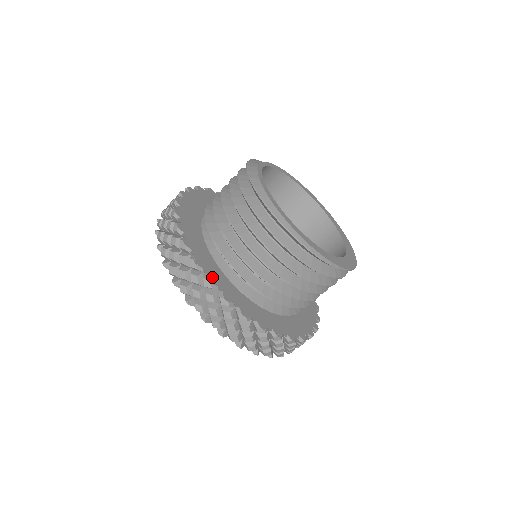
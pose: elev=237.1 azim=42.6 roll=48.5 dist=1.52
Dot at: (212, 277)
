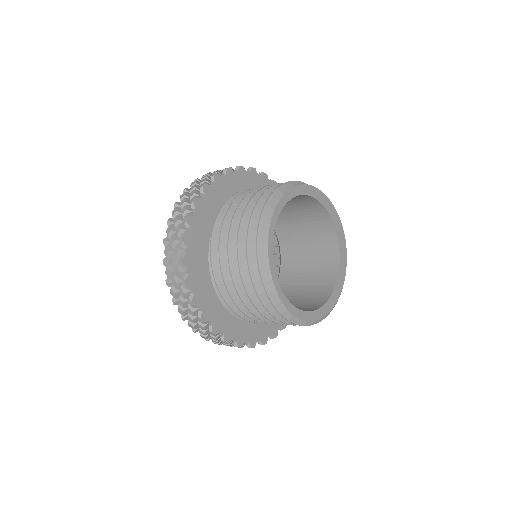
Dot at: (239, 339)
